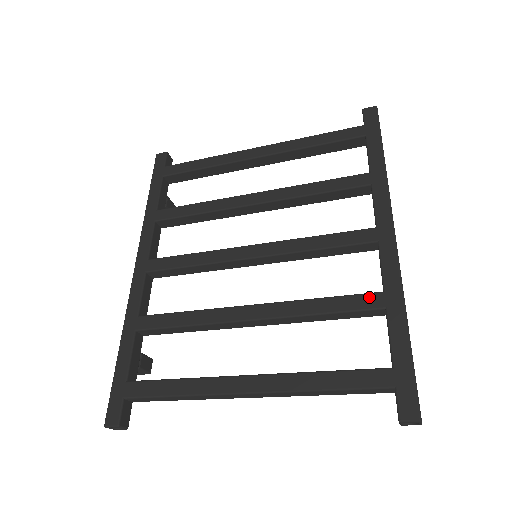
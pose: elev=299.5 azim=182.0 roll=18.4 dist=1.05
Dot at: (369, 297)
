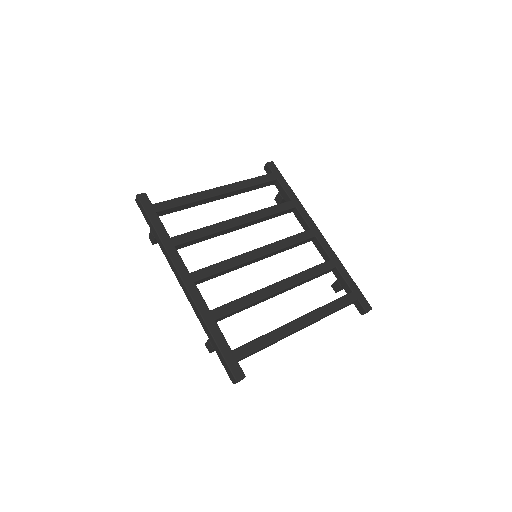
Dot at: (327, 263)
